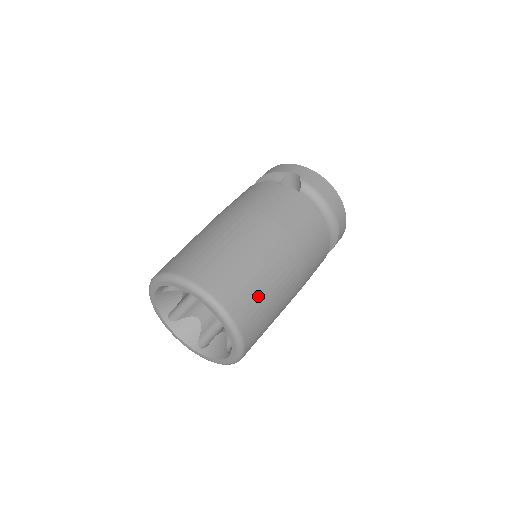
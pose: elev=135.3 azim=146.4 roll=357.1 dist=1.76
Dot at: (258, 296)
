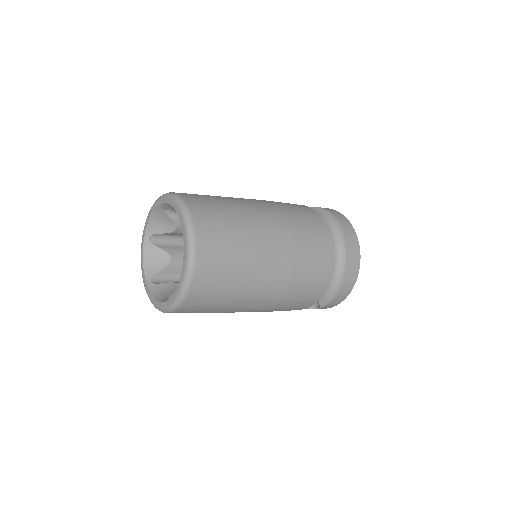
Dot at: (224, 212)
